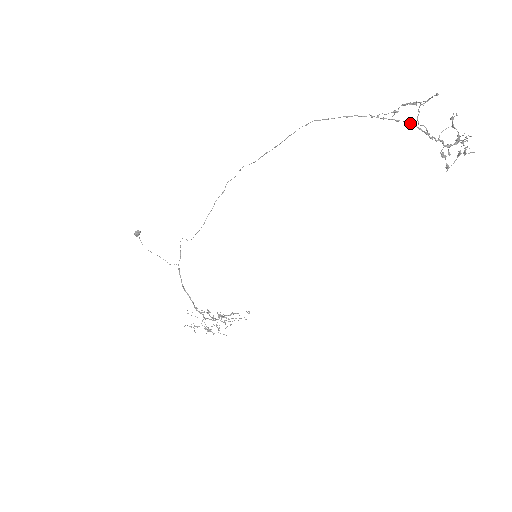
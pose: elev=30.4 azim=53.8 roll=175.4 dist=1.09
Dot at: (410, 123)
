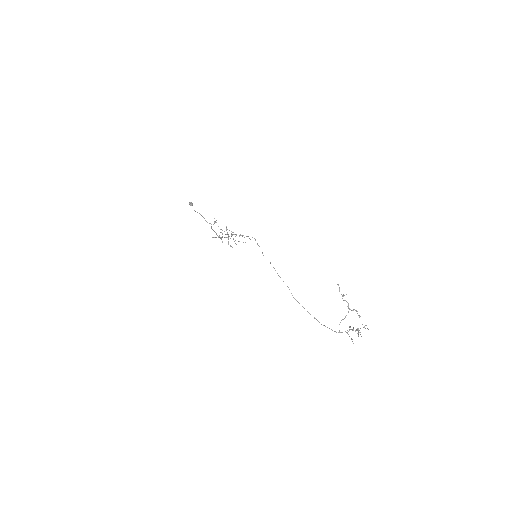
Dot at: (331, 329)
